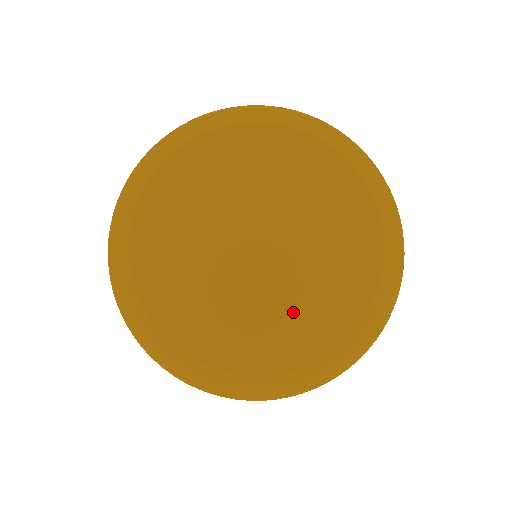
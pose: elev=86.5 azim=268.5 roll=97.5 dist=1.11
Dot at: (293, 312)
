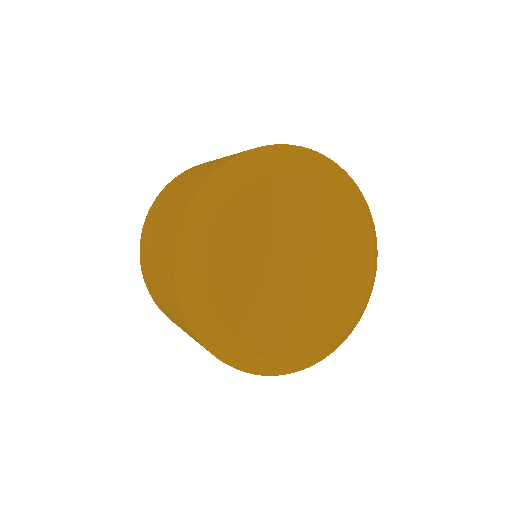
Dot at: (336, 295)
